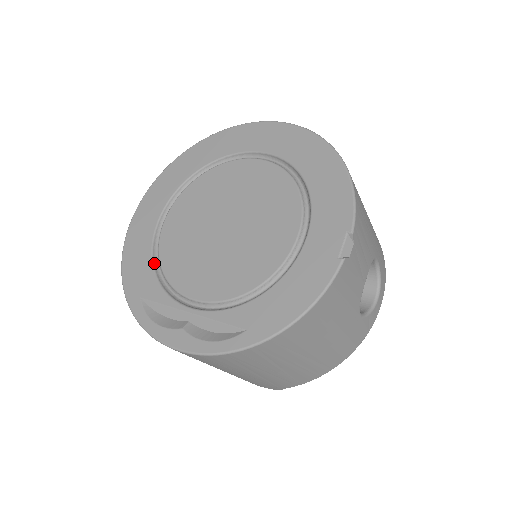
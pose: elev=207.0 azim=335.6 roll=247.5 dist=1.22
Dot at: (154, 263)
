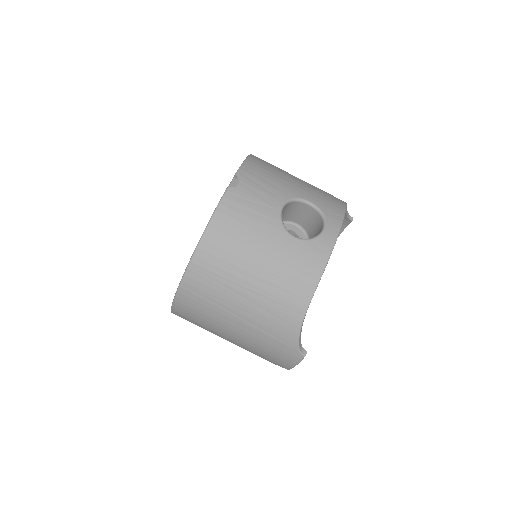
Dot at: occluded
